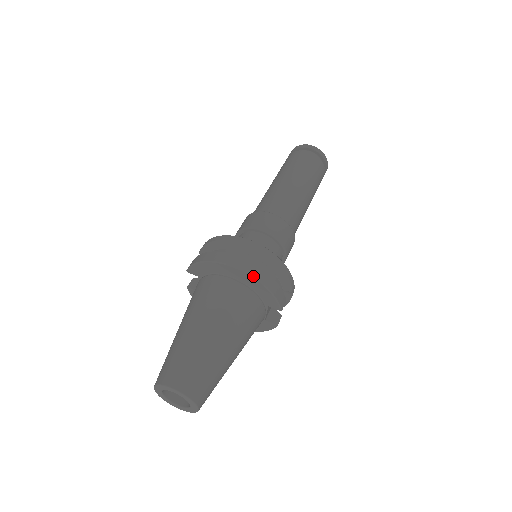
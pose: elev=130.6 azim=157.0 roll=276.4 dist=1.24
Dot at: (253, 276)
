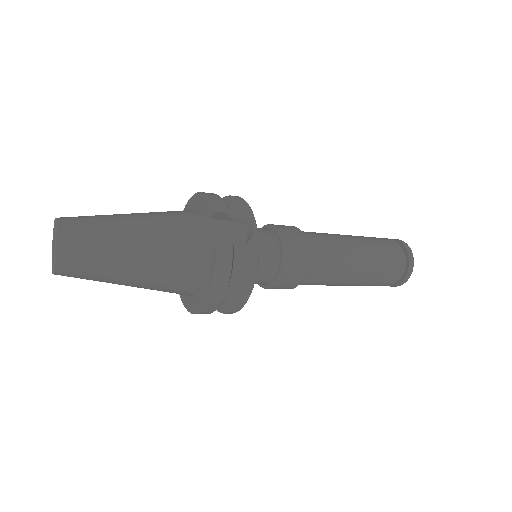
Dot at: (195, 193)
